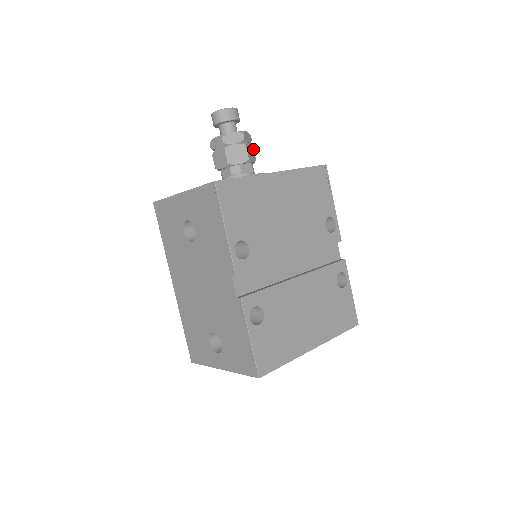
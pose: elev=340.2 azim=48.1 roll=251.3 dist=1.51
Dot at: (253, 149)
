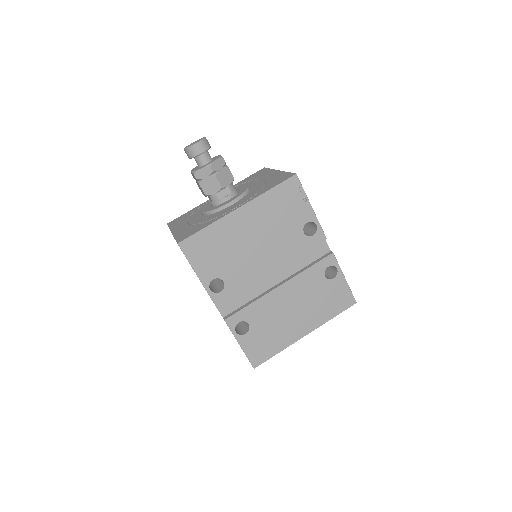
Dot at: (228, 170)
